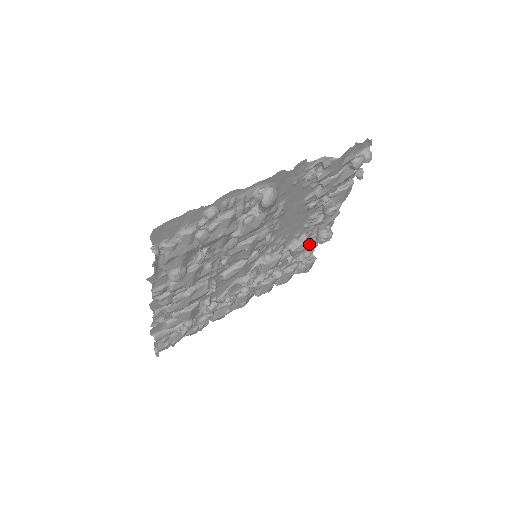
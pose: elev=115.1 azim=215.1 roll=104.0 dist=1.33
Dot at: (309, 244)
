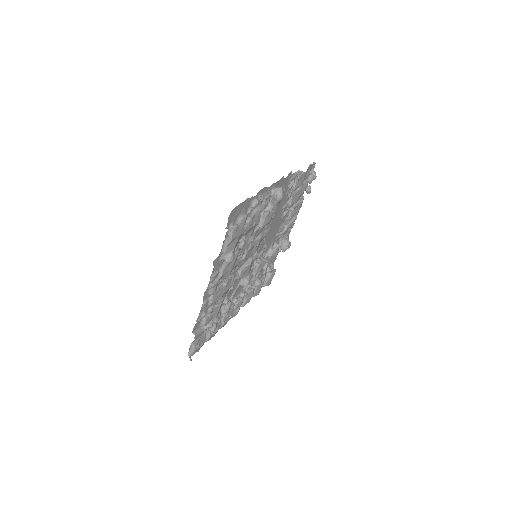
Dot at: occluded
